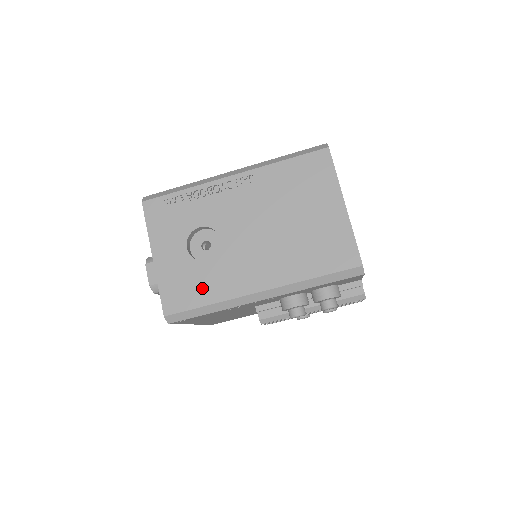
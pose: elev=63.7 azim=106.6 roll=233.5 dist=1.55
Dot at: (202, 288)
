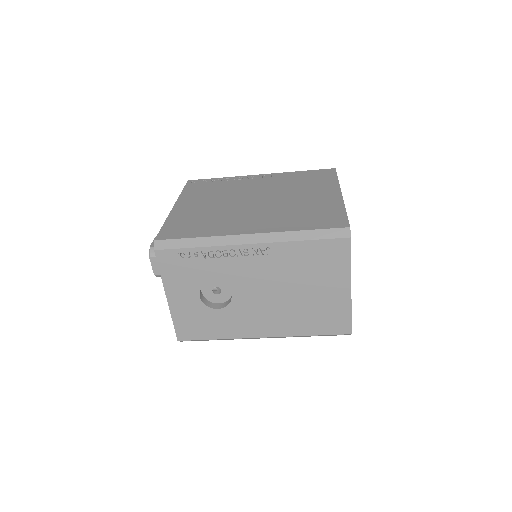
Dot at: (212, 327)
